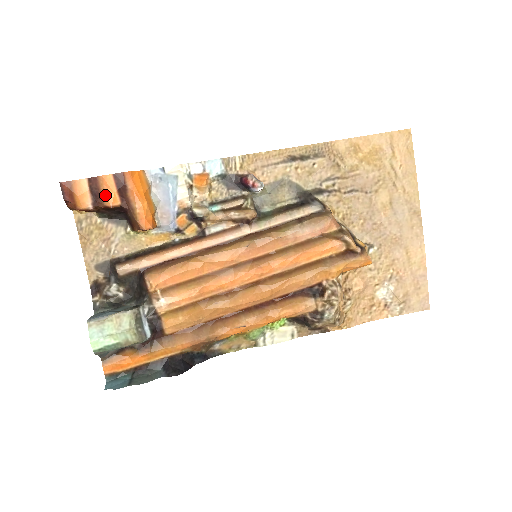
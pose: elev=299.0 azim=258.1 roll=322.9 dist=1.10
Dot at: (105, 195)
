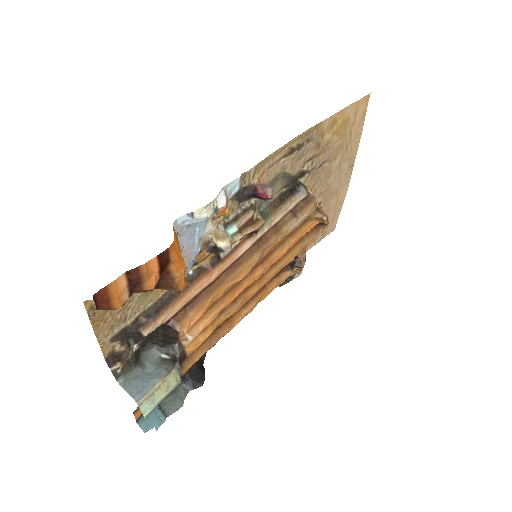
Dot at: (146, 281)
